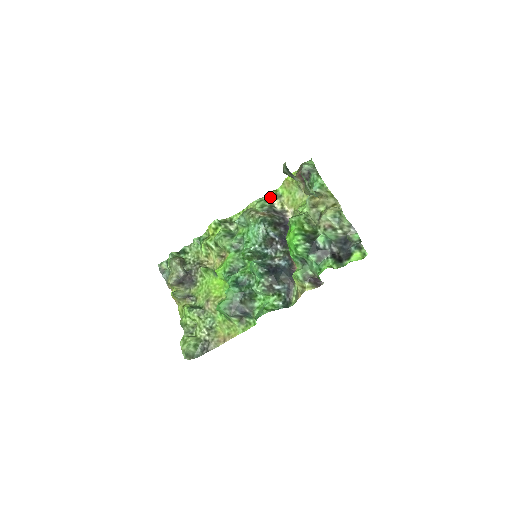
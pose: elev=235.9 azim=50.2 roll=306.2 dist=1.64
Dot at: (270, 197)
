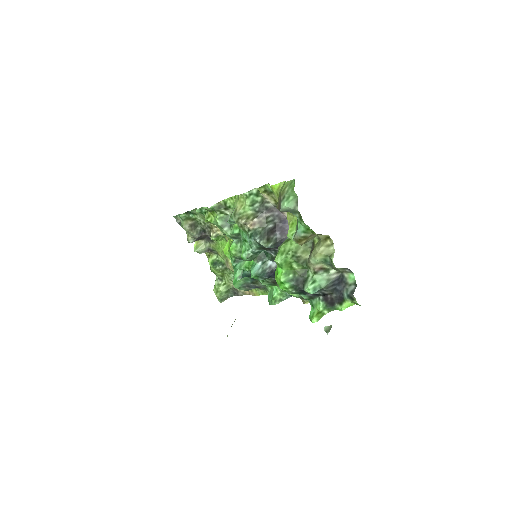
Dot at: (260, 191)
